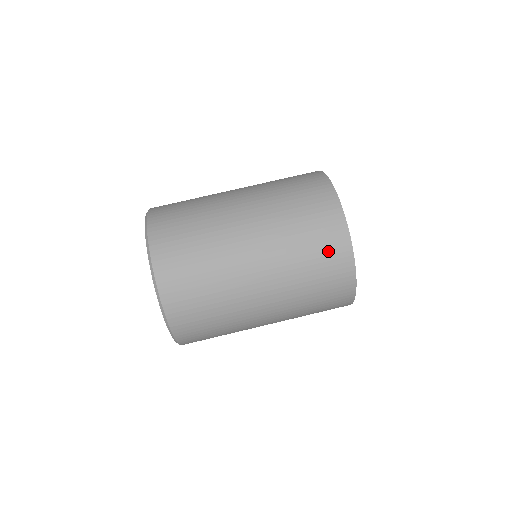
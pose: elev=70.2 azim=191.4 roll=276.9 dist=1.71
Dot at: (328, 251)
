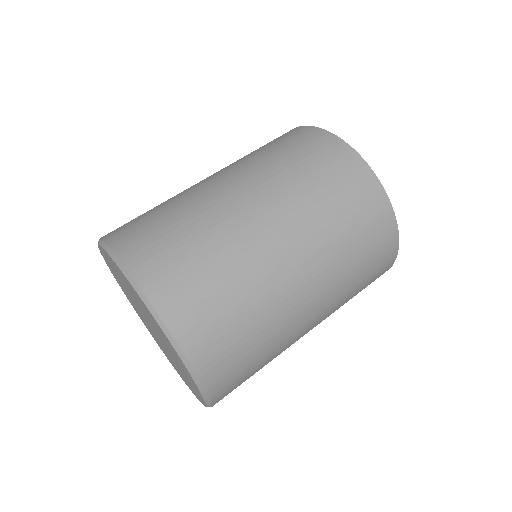
Dot at: (345, 180)
